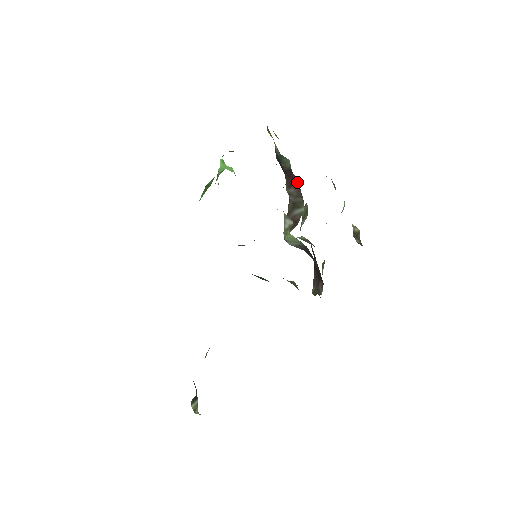
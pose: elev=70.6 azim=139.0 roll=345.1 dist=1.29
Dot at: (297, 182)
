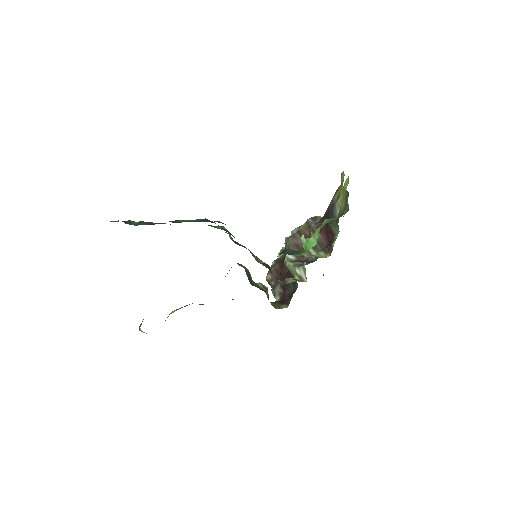
Dot at: (329, 241)
